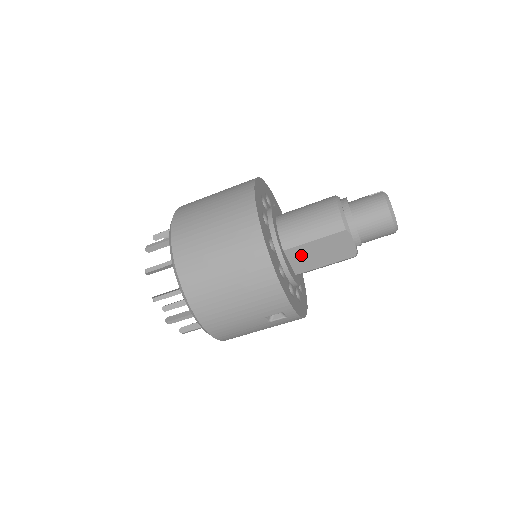
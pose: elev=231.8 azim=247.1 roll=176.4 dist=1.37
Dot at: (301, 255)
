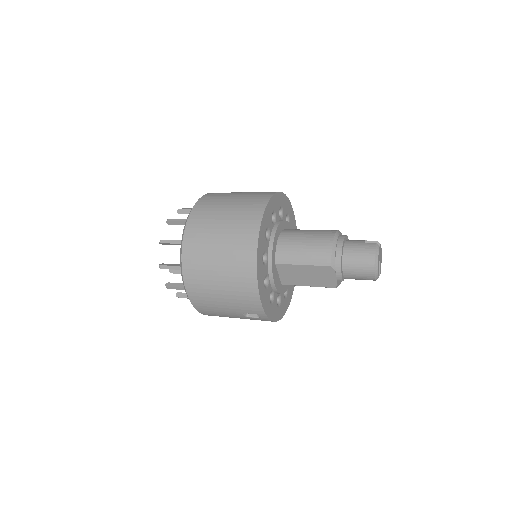
Dot at: (289, 272)
